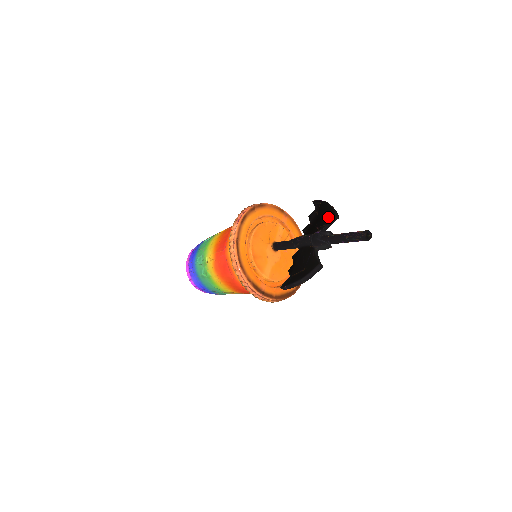
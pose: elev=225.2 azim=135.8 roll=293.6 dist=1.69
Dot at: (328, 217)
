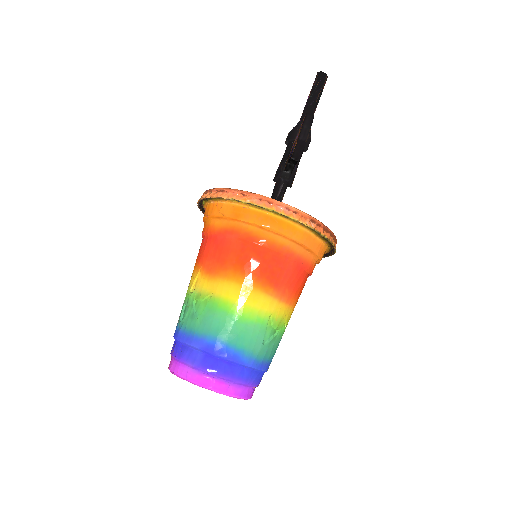
Dot at: occluded
